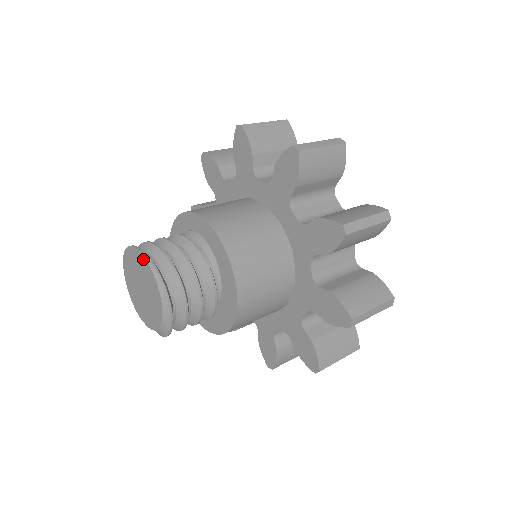
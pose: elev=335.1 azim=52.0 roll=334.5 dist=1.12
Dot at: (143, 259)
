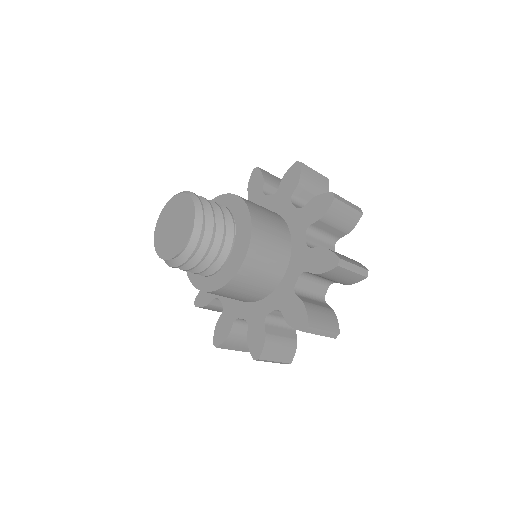
Dot at: (174, 199)
